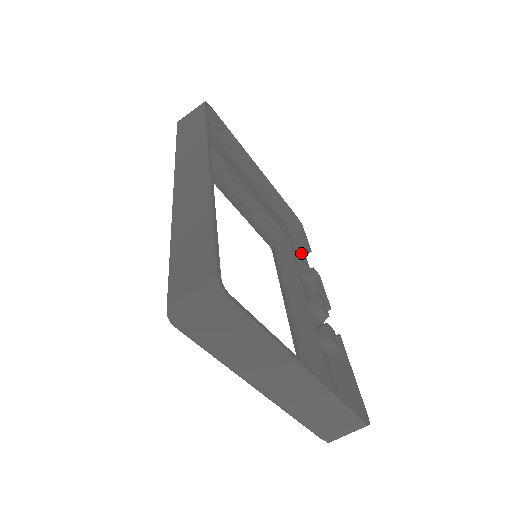
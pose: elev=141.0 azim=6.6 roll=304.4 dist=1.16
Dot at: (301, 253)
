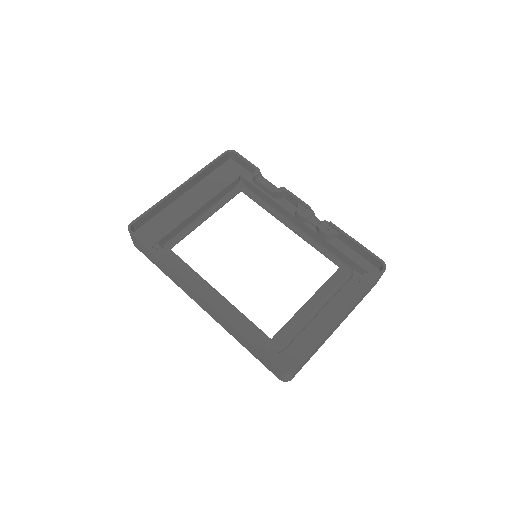
Dot at: (258, 183)
